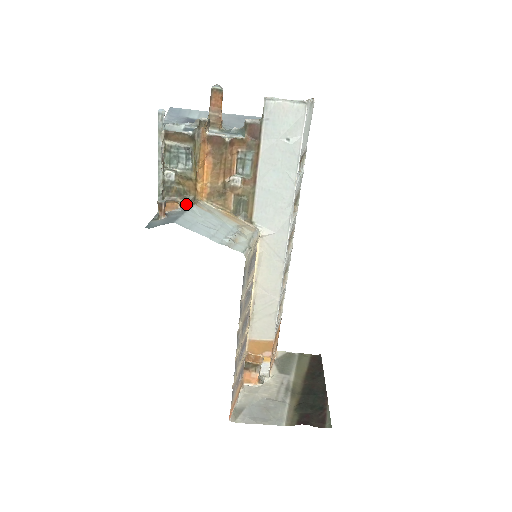
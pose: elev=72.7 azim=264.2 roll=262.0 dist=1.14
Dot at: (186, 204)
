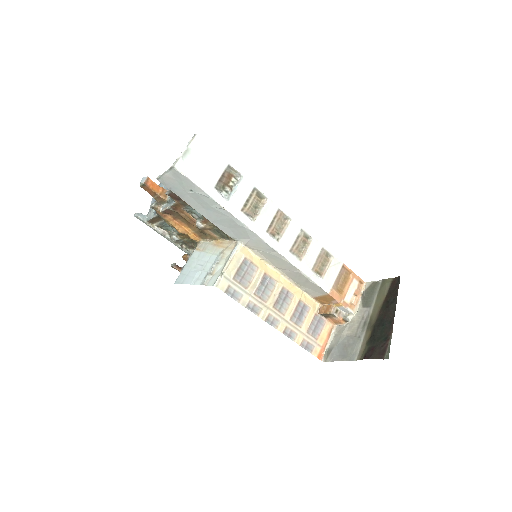
Dot at: occluded
